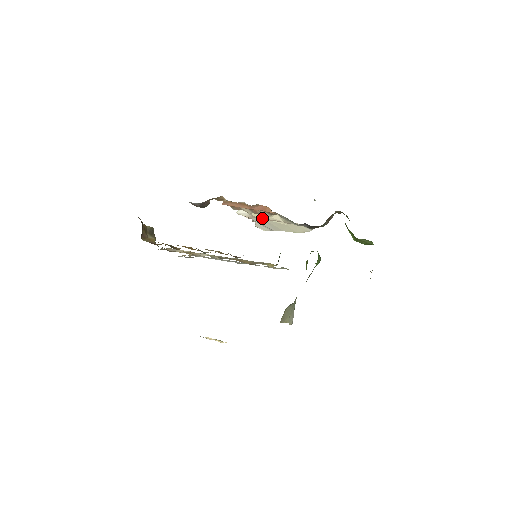
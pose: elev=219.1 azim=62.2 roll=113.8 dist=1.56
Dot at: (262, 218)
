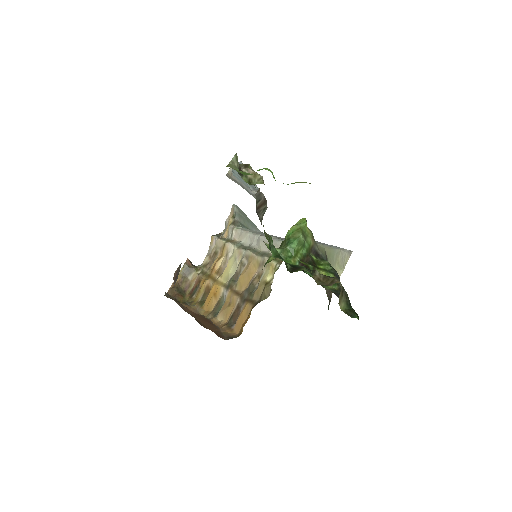
Dot at: occluded
